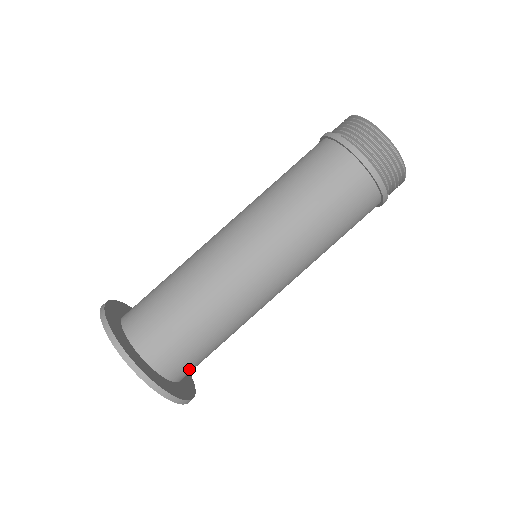
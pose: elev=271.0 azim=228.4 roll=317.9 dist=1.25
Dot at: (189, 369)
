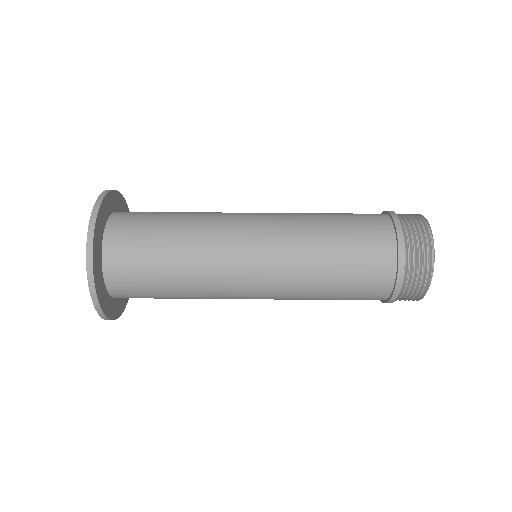
Dot at: (123, 244)
